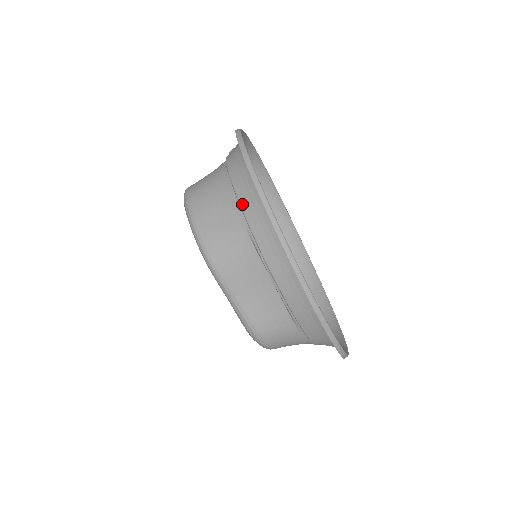
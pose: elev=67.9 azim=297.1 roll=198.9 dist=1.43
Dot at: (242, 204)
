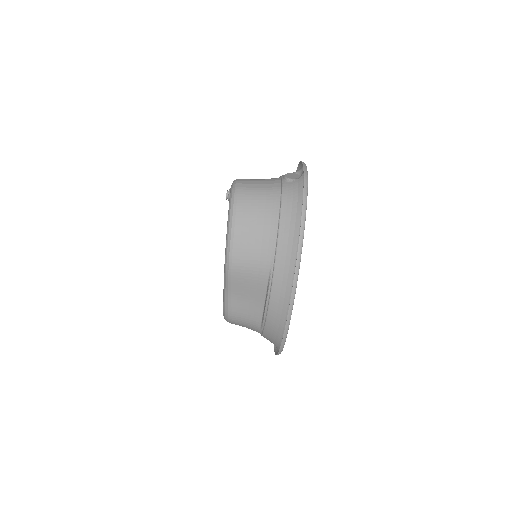
Dot at: (279, 247)
